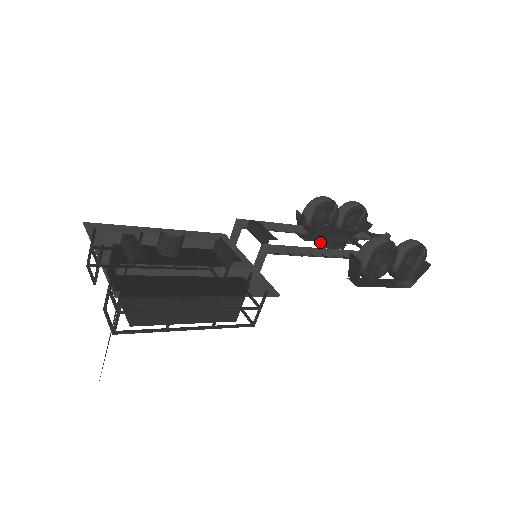
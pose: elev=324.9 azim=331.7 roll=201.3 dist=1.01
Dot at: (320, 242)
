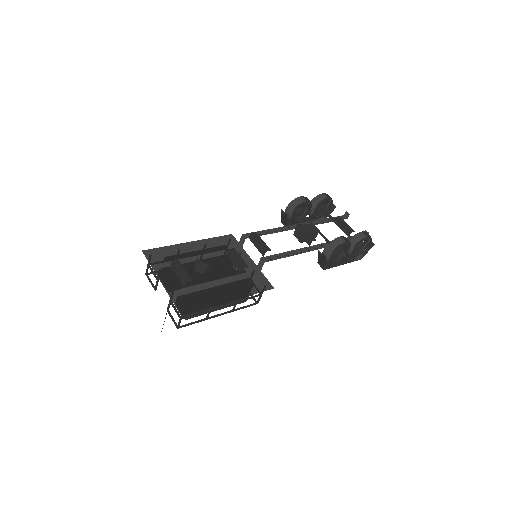
Dot at: (299, 238)
